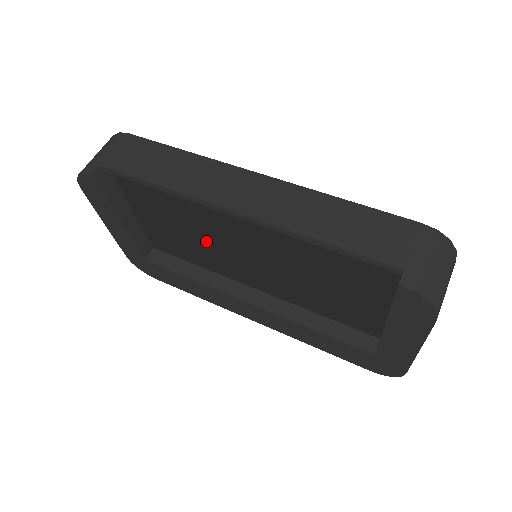
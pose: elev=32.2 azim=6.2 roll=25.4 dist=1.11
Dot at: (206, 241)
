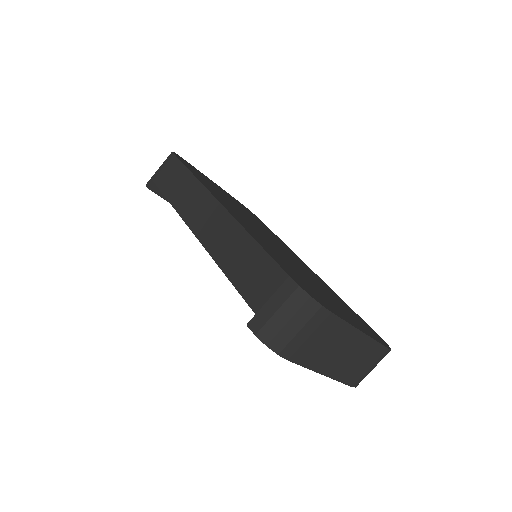
Dot at: occluded
